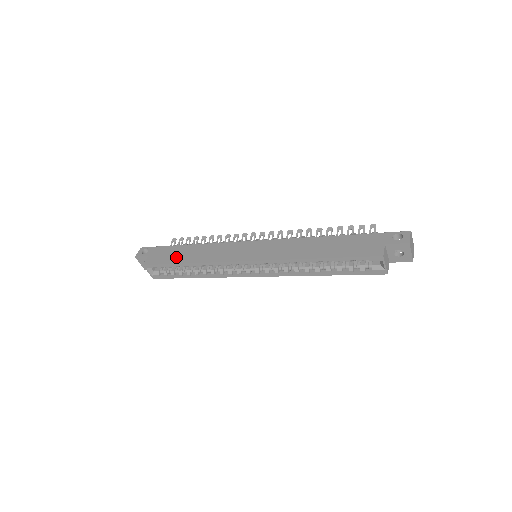
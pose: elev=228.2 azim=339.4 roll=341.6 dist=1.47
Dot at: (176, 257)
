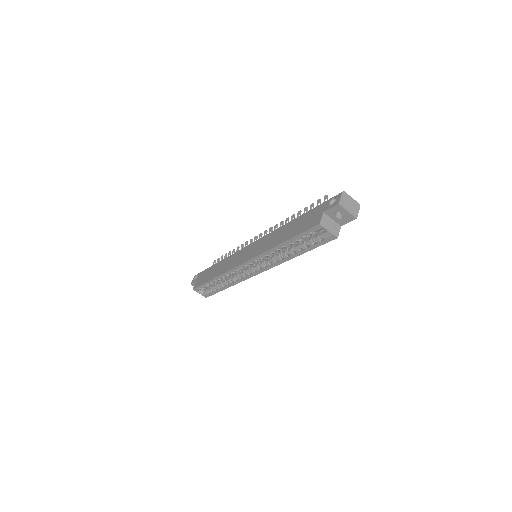
Dot at: (209, 276)
